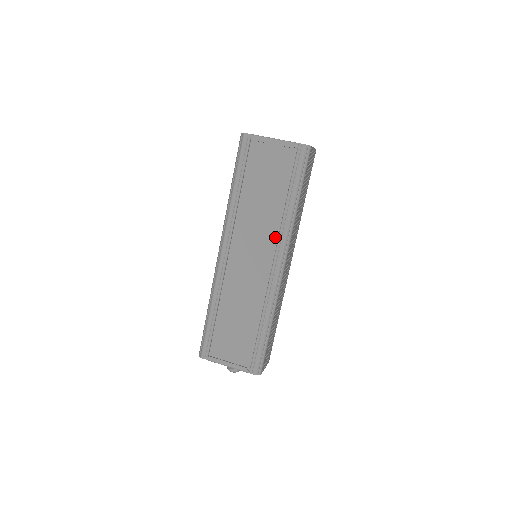
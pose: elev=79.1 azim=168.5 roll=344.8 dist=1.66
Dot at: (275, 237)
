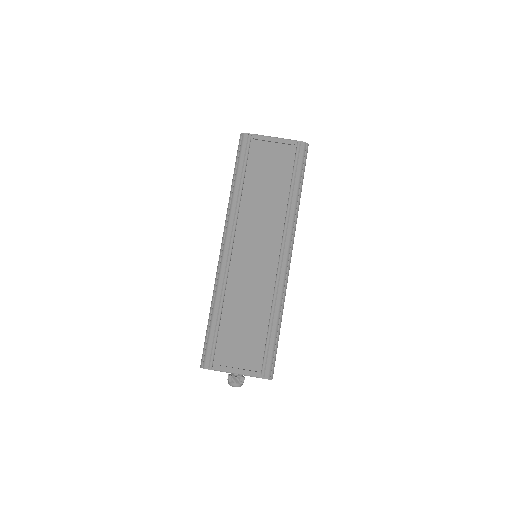
Dot at: (280, 230)
